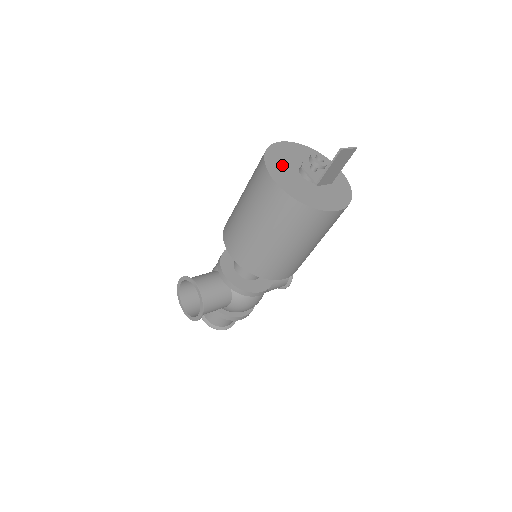
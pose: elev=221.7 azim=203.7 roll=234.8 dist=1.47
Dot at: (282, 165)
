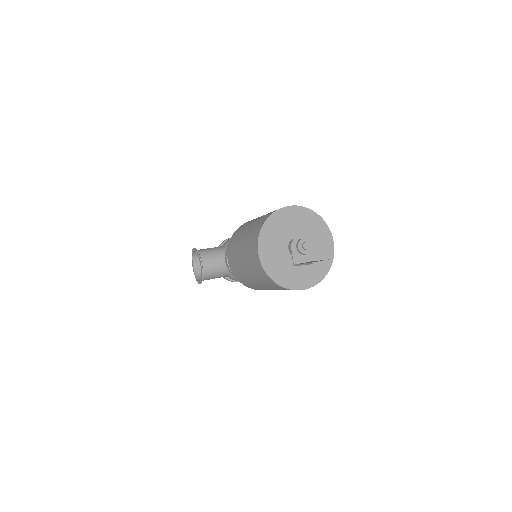
Dot at: (275, 236)
